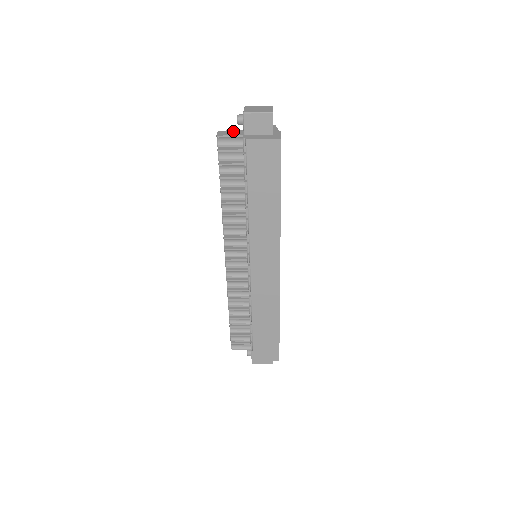
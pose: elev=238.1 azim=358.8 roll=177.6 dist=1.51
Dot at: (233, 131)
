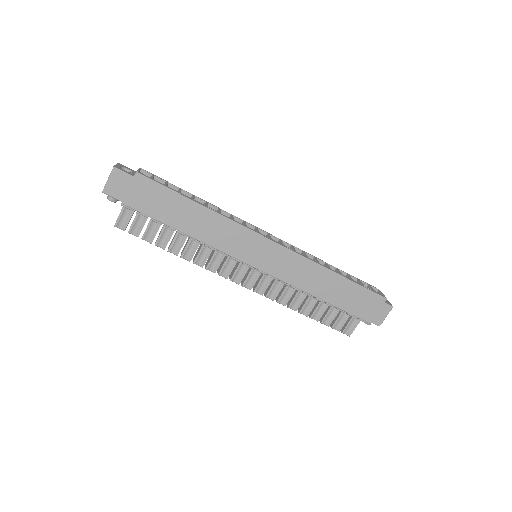
Dot at: occluded
